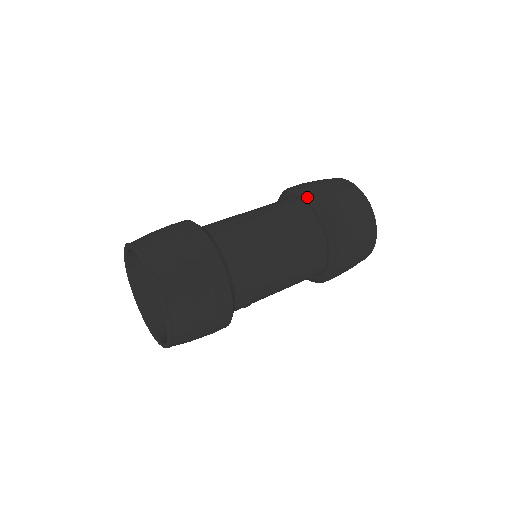
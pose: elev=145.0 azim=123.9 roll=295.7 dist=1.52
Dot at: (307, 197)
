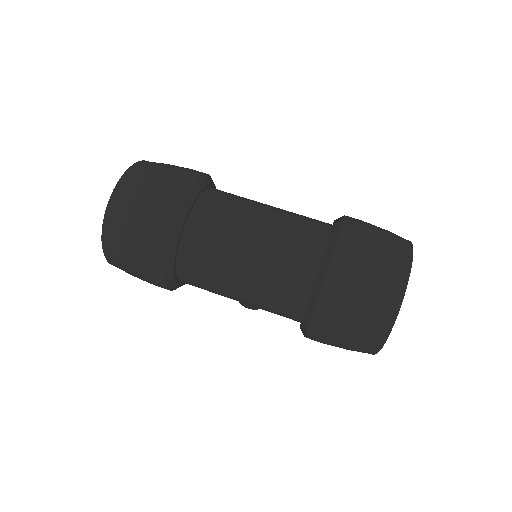
Dot at: (334, 230)
